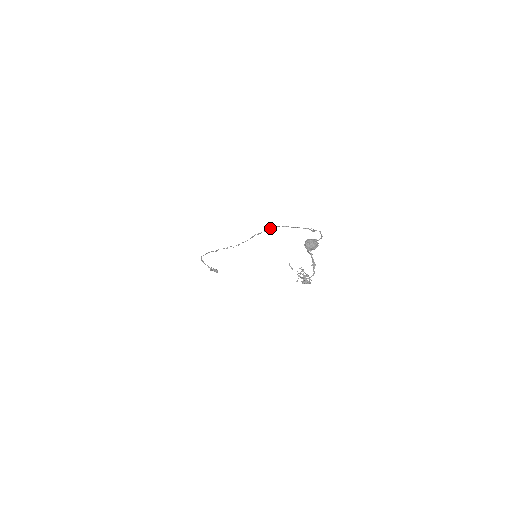
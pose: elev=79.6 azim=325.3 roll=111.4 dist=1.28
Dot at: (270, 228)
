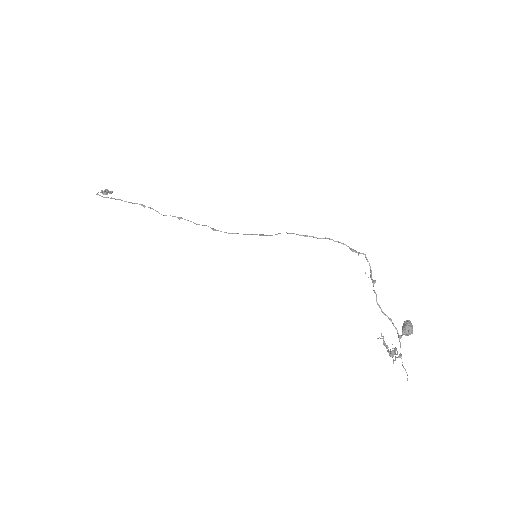
Dot at: occluded
